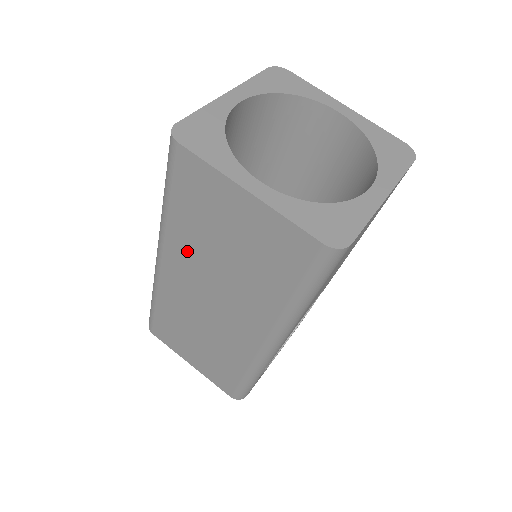
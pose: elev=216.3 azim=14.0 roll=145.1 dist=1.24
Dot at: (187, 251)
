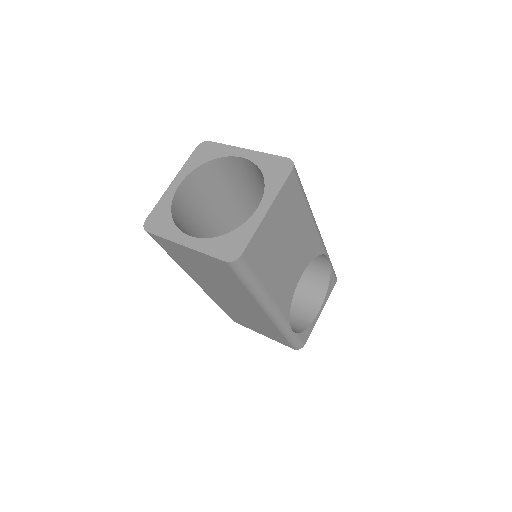
Dot at: (198, 276)
